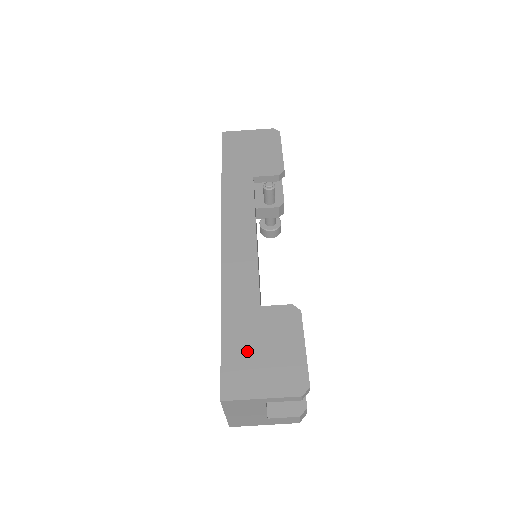
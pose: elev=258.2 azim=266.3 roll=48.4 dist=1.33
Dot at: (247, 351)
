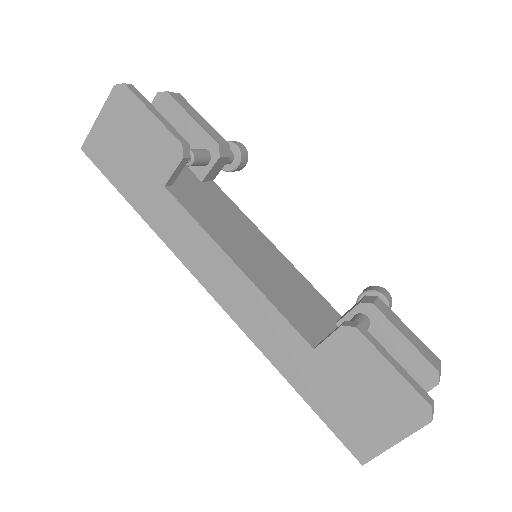
Dot at: (343, 406)
